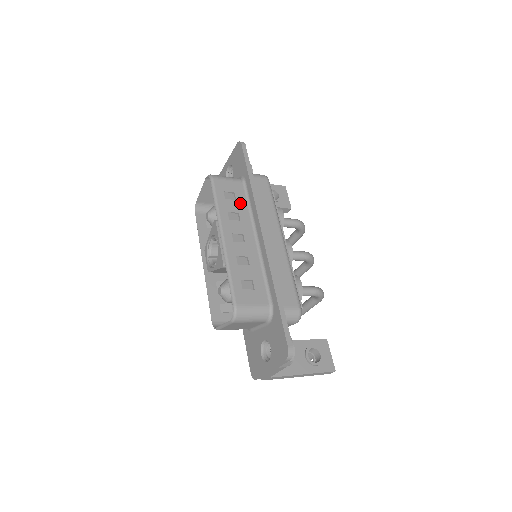
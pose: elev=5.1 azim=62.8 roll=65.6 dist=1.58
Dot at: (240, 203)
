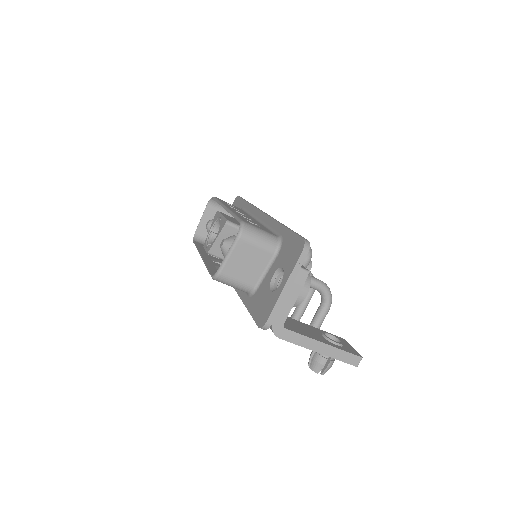
Dot at: (240, 210)
